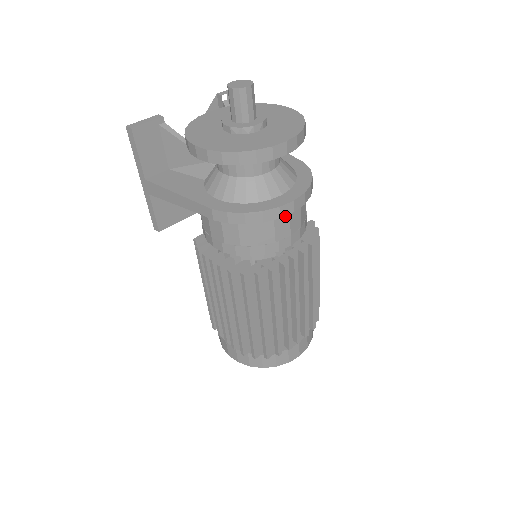
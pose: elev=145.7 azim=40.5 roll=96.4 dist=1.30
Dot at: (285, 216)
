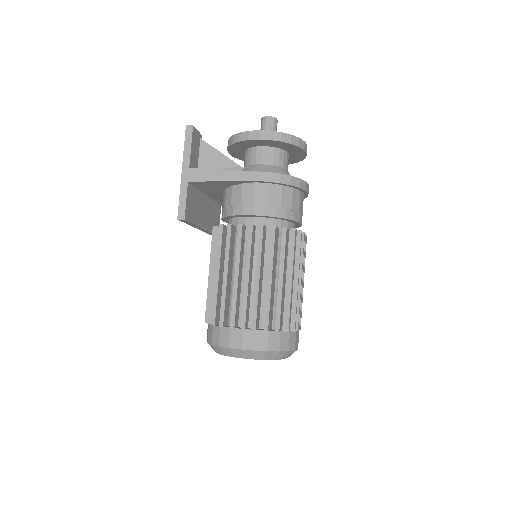
Dot at: (302, 197)
